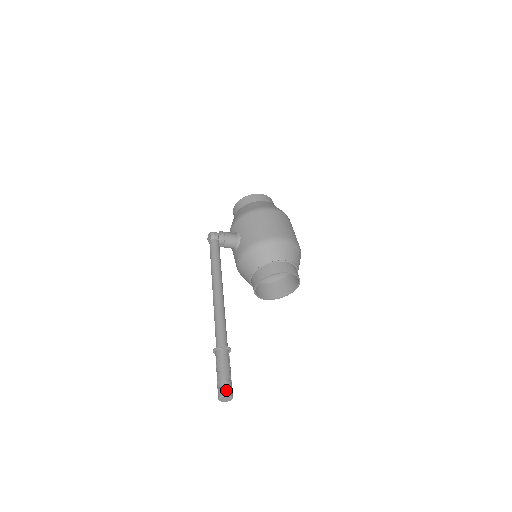
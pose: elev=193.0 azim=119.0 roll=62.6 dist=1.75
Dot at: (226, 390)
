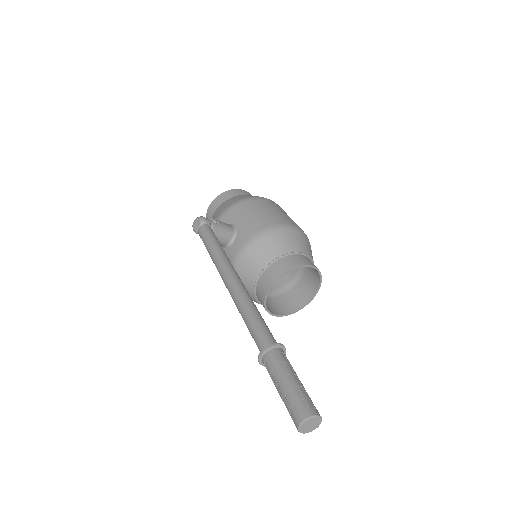
Dot at: (311, 407)
